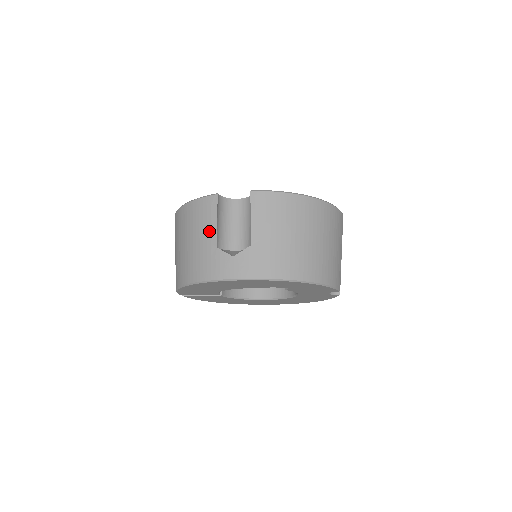
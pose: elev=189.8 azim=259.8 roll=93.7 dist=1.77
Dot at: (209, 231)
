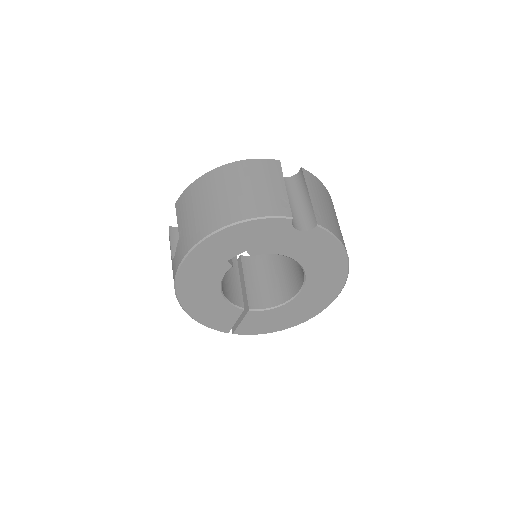
Dot at: occluded
